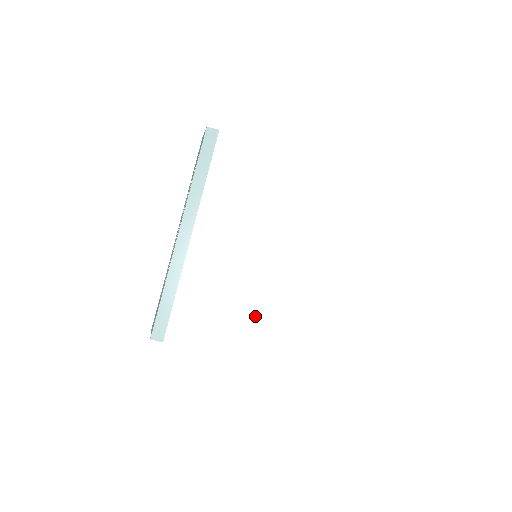
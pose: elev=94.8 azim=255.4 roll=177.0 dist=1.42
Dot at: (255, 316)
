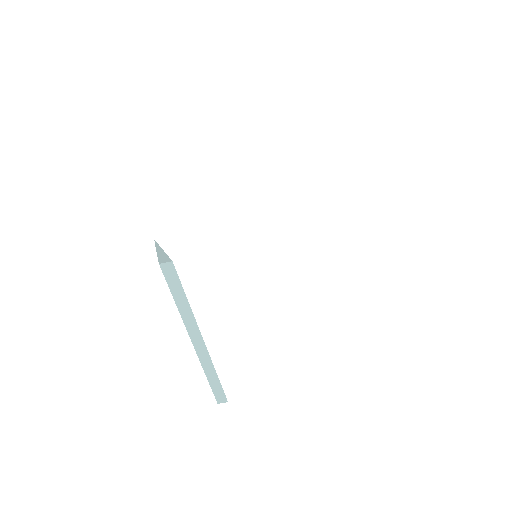
Dot at: (288, 365)
